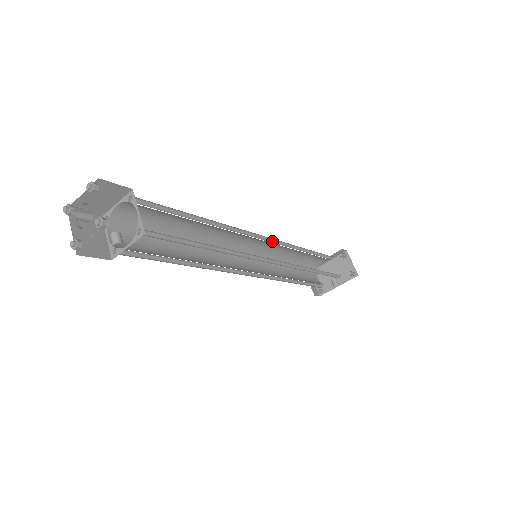
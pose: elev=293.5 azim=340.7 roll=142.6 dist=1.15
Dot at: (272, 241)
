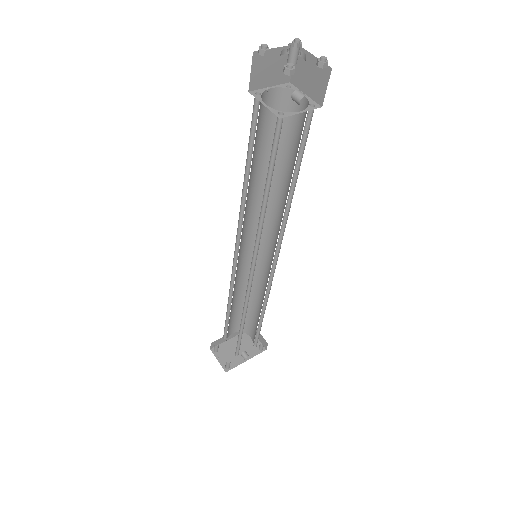
Dot at: occluded
